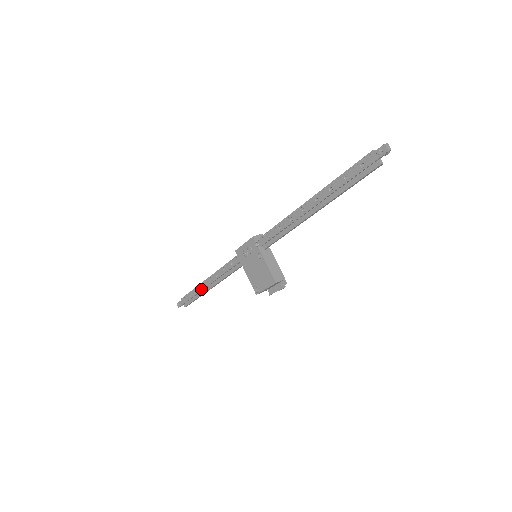
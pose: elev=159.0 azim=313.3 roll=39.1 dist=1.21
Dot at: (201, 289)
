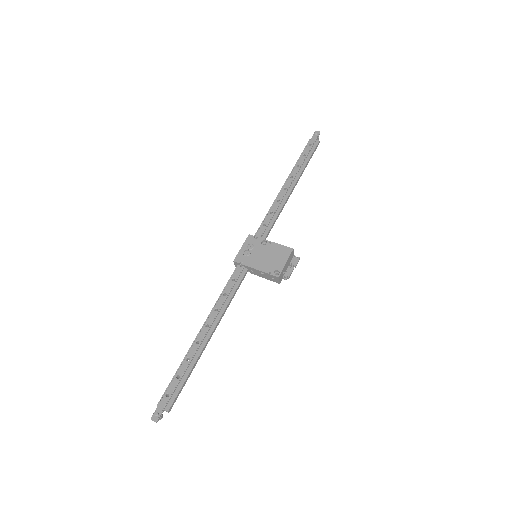
Dot at: (195, 348)
